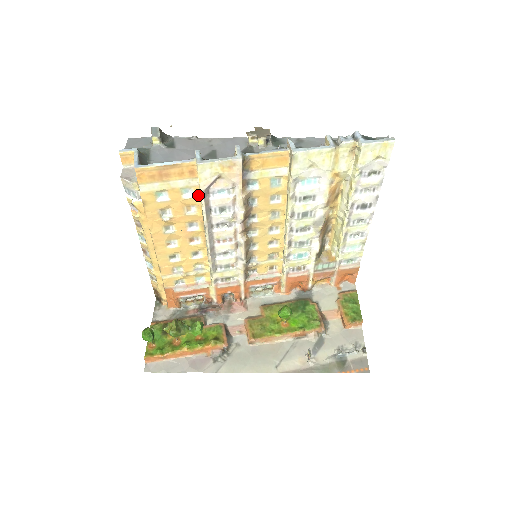
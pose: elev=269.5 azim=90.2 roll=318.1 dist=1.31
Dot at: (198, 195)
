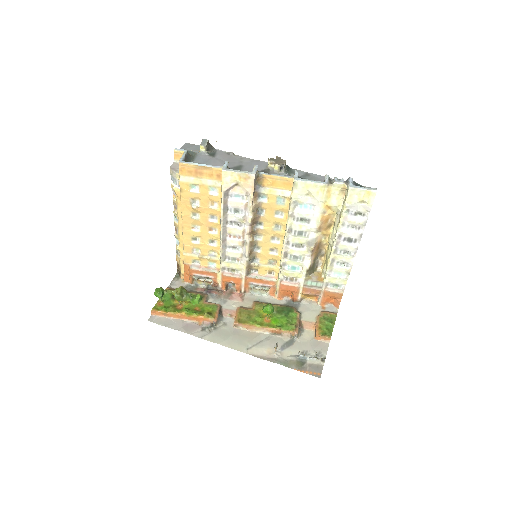
Dot at: (221, 195)
